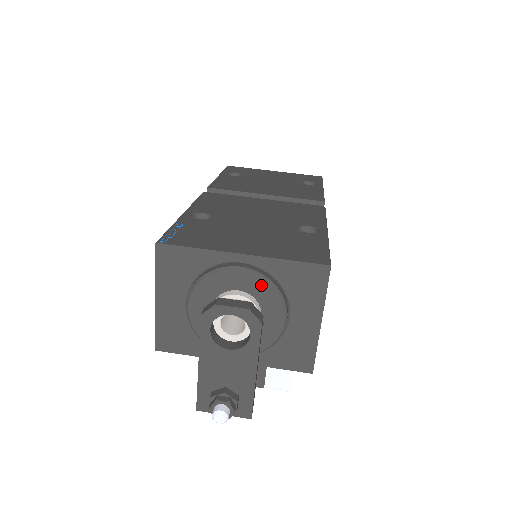
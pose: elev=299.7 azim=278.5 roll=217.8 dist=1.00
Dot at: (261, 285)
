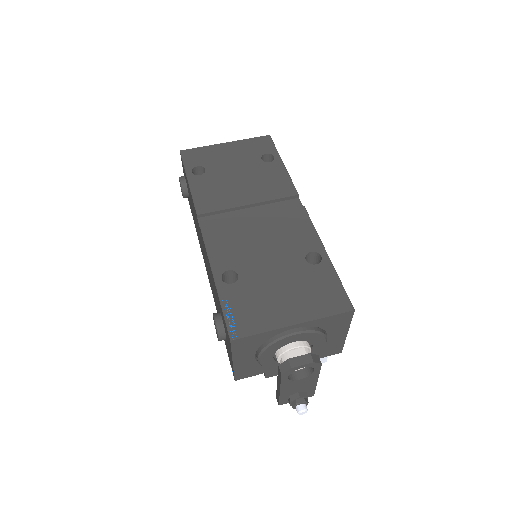
Dot at: (310, 336)
